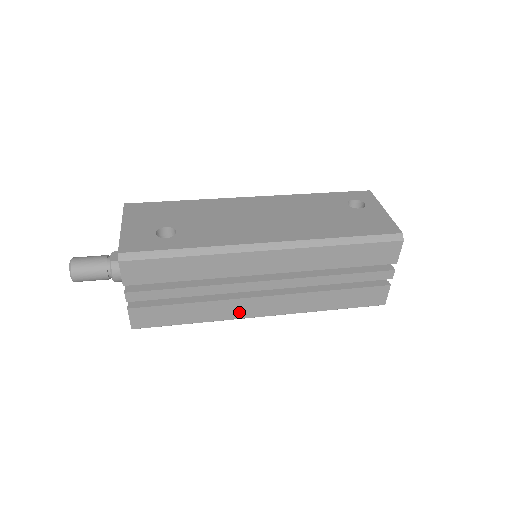
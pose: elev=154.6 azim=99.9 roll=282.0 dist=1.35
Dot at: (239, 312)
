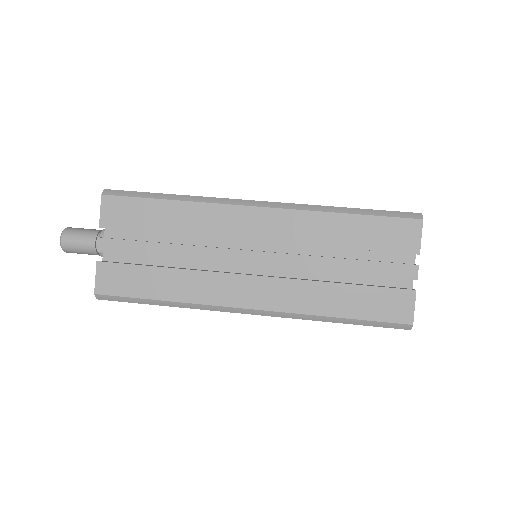
Dot at: (219, 295)
